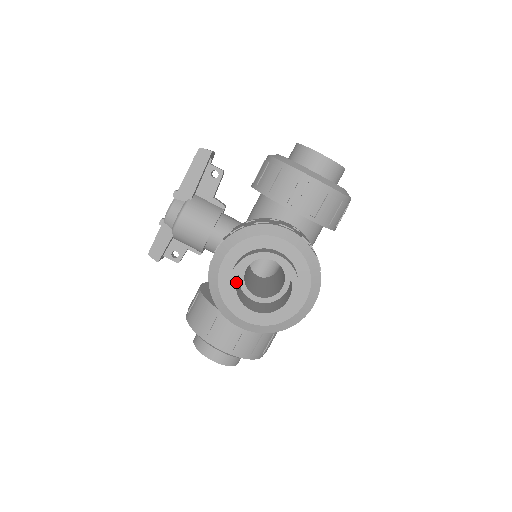
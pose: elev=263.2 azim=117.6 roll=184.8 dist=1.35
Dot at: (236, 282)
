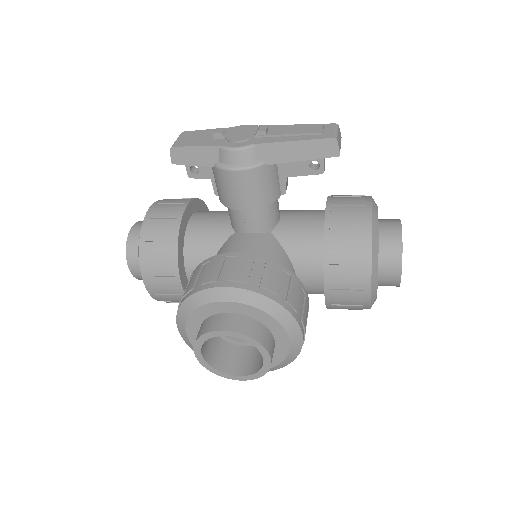
Dot at: occluded
